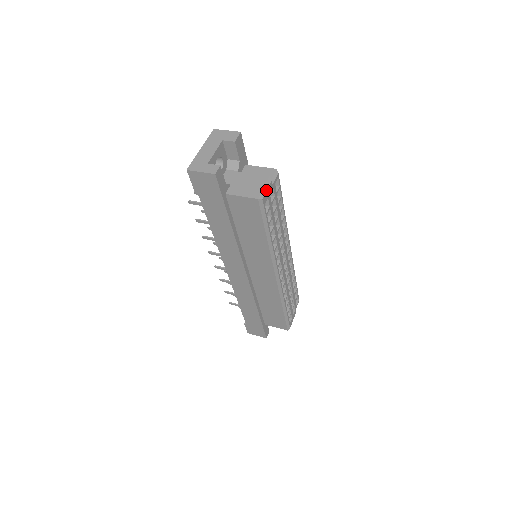
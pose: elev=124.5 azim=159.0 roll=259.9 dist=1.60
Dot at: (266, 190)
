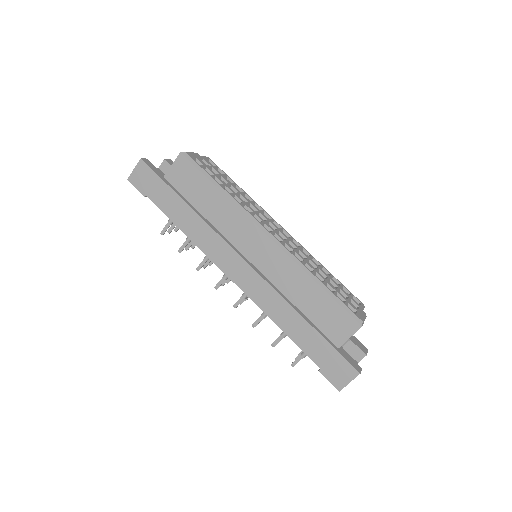
Dot at: (190, 152)
